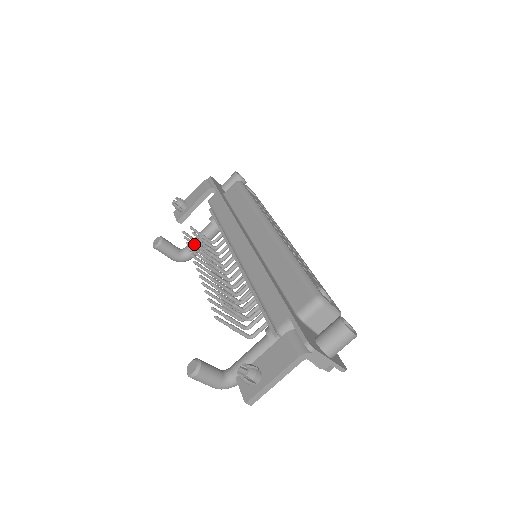
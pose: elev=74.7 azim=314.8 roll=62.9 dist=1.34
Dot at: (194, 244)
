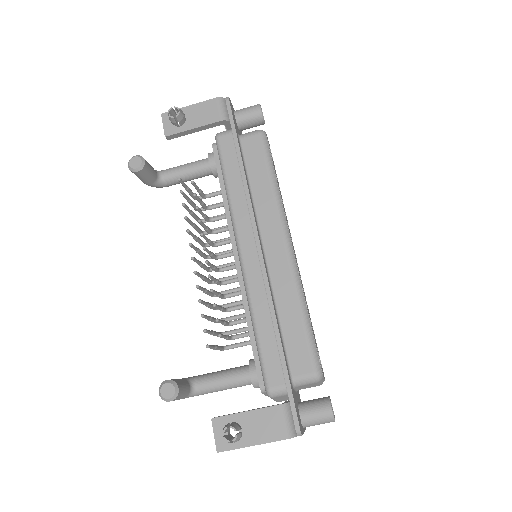
Dot at: (187, 198)
